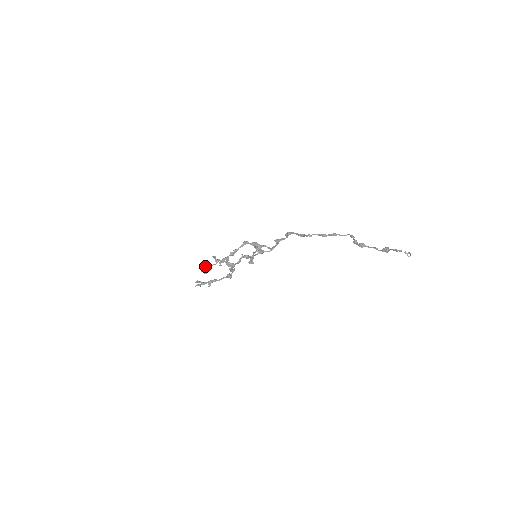
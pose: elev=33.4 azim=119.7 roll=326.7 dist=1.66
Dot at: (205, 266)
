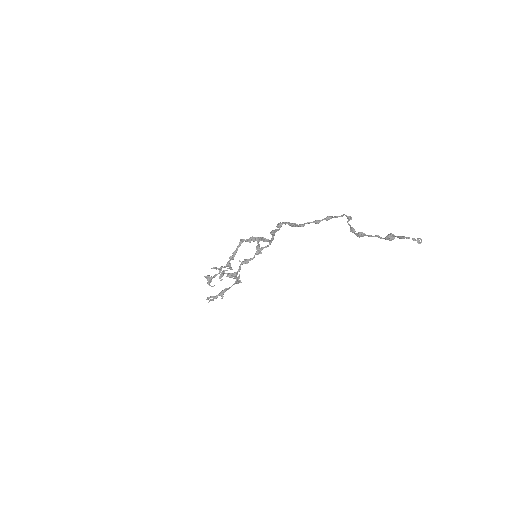
Dot at: (210, 278)
